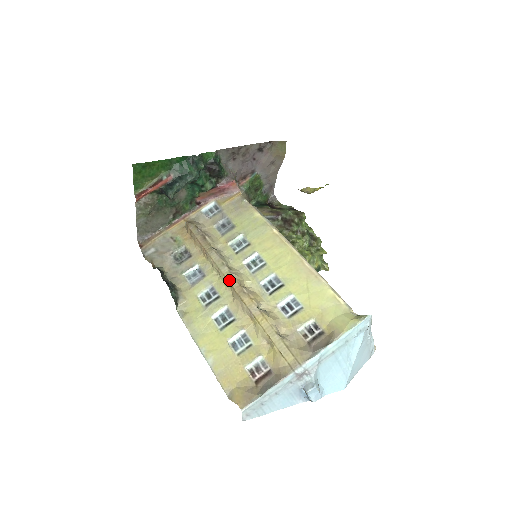
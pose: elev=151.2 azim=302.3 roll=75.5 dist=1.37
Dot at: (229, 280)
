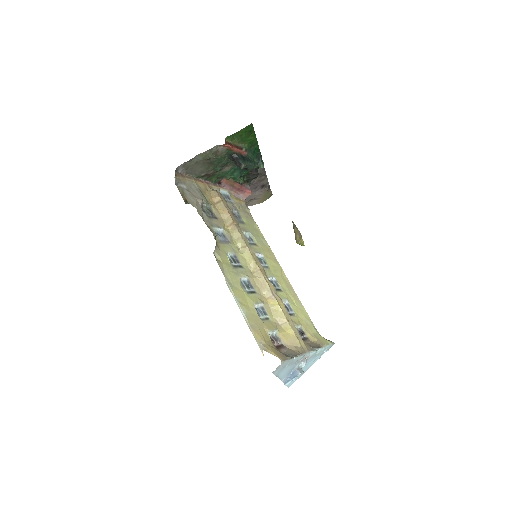
Dot at: (256, 260)
